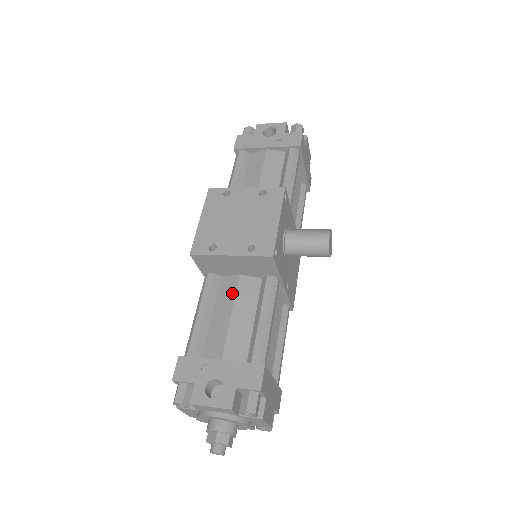
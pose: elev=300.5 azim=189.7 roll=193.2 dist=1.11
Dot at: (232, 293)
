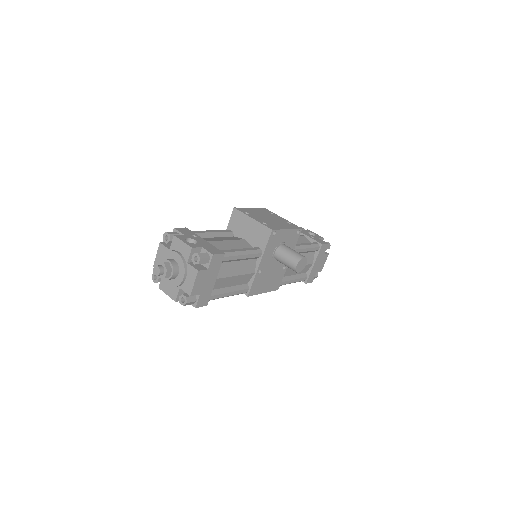
Dot at: (234, 239)
